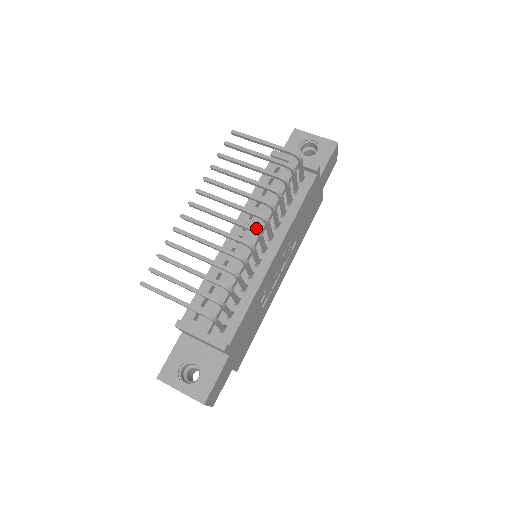
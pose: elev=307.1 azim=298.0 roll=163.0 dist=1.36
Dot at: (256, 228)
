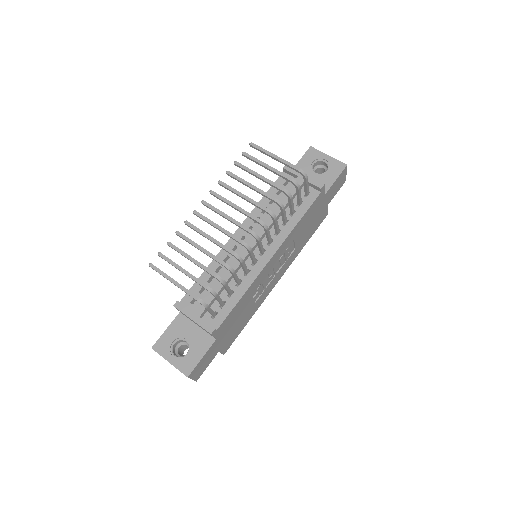
Dot at: (258, 232)
